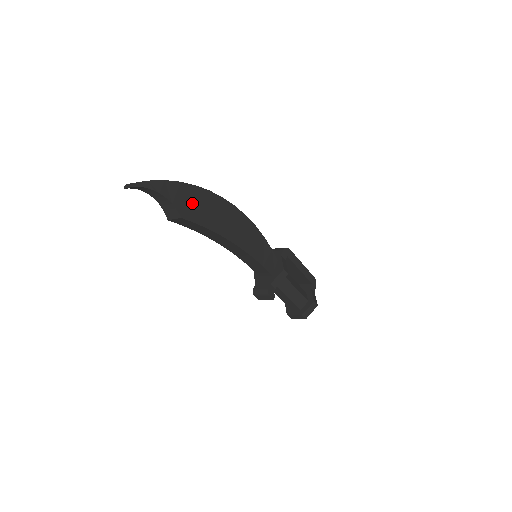
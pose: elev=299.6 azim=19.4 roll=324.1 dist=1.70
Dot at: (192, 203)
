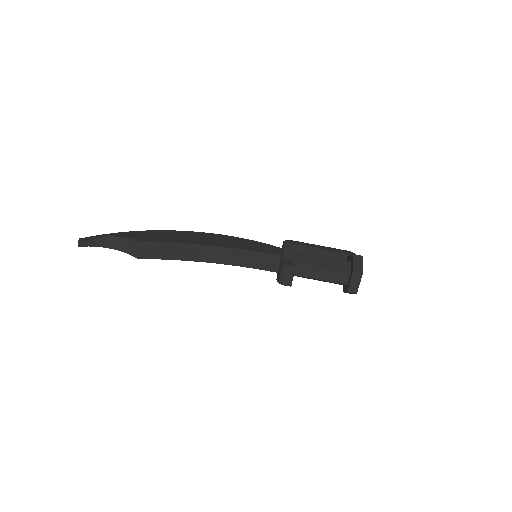
Dot at: (149, 236)
